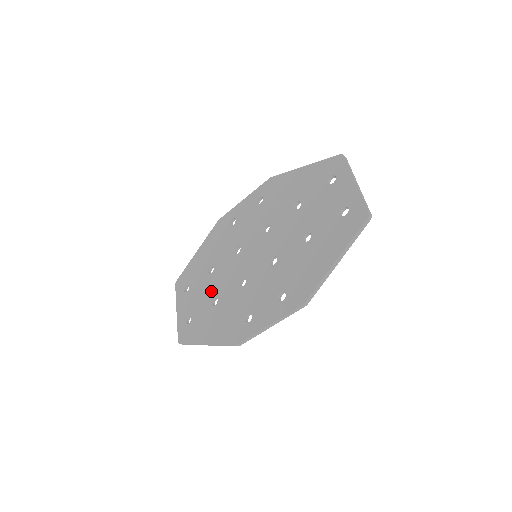
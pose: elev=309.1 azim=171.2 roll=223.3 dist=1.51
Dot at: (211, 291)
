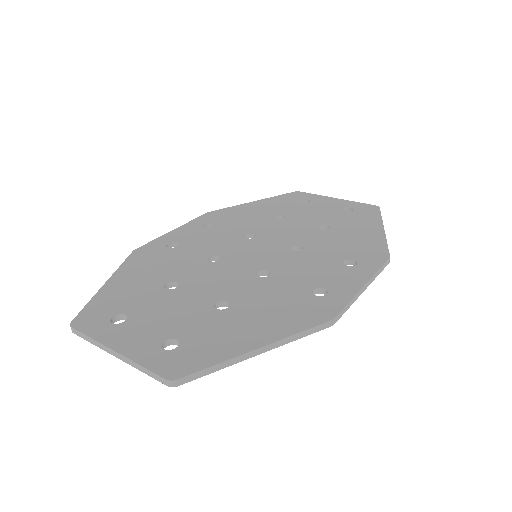
Dot at: (199, 299)
